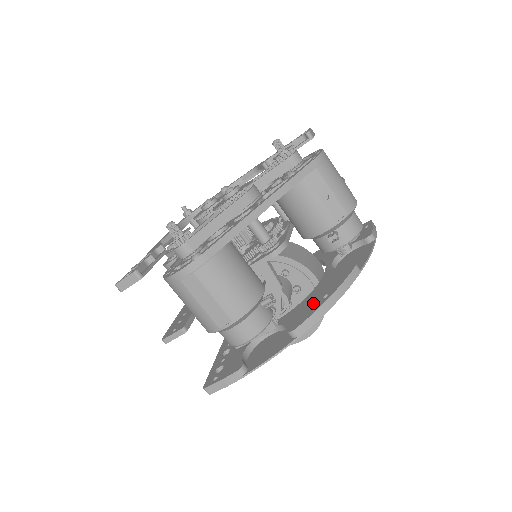
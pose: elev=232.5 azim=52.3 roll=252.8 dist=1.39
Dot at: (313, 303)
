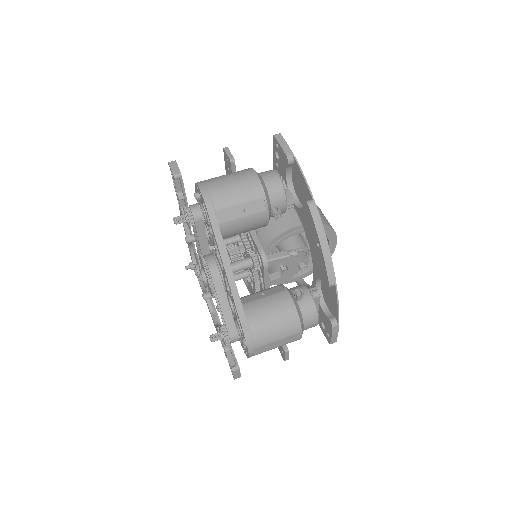
Dot at: (317, 254)
